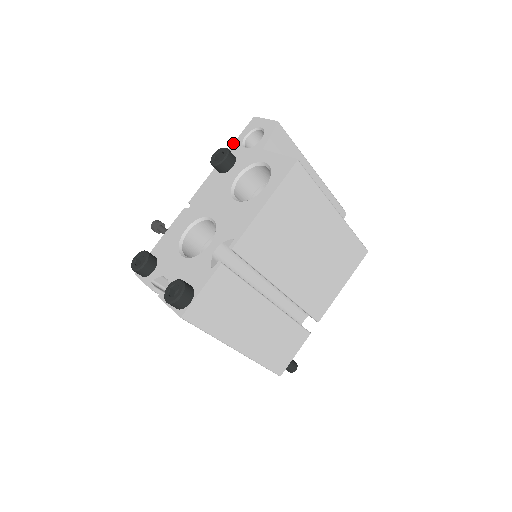
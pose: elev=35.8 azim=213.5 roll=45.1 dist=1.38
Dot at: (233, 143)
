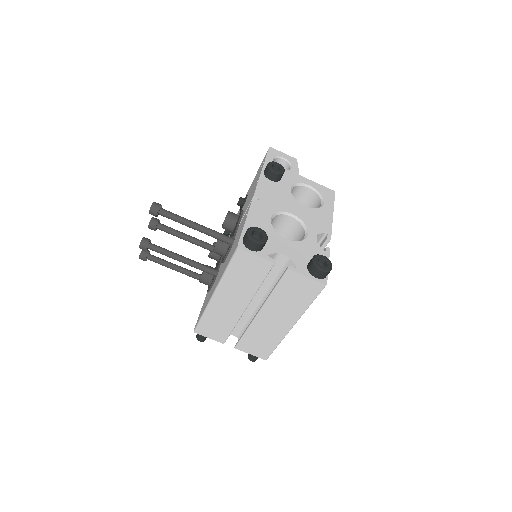
Dot at: (265, 160)
